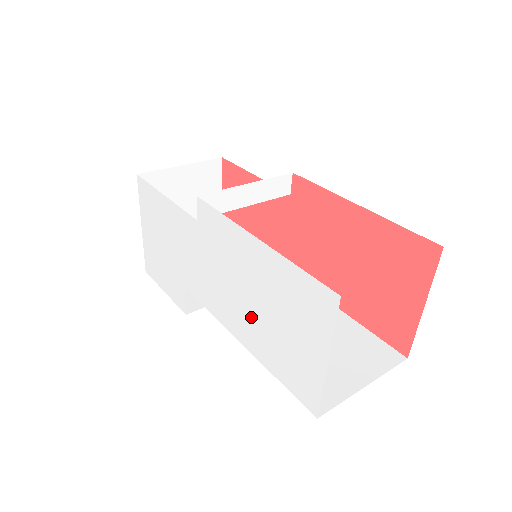
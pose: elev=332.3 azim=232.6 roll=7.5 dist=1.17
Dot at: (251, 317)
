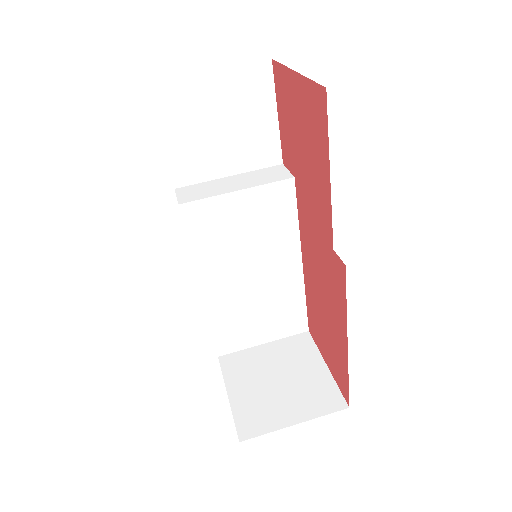
Dot at: occluded
